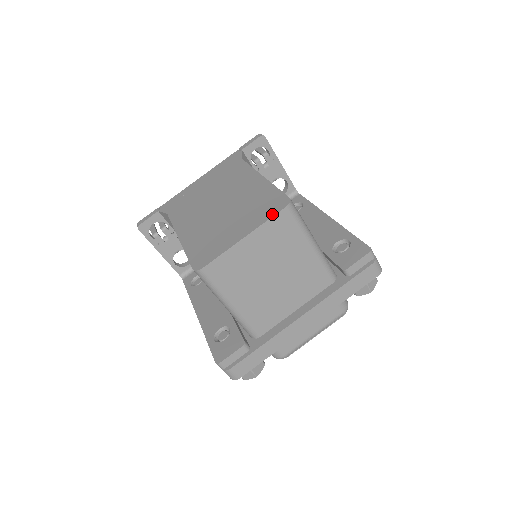
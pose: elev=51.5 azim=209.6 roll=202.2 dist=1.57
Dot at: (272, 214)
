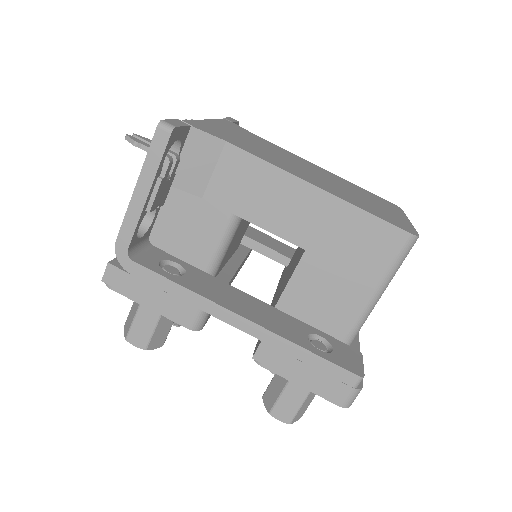
Dot at: (401, 210)
